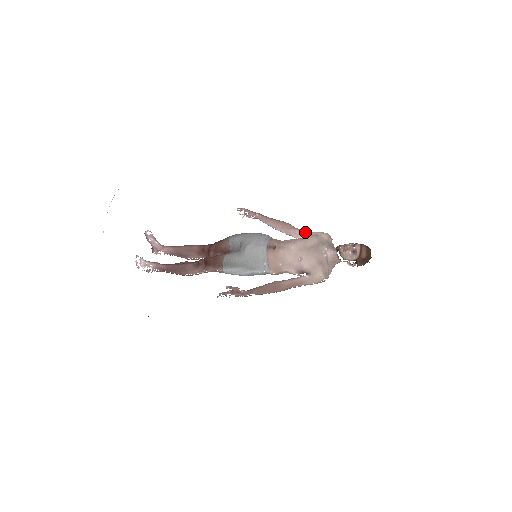
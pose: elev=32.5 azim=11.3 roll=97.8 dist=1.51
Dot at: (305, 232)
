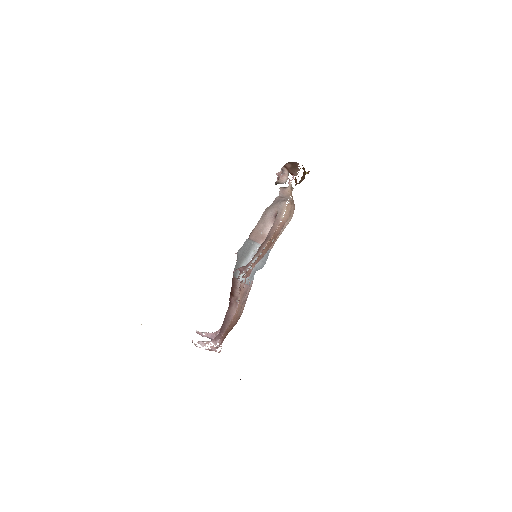
Dot at: occluded
